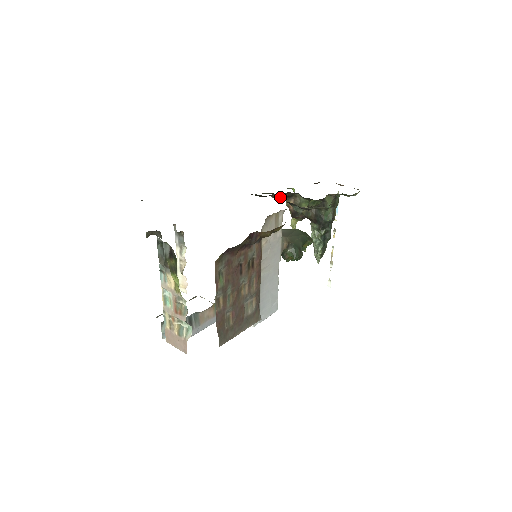
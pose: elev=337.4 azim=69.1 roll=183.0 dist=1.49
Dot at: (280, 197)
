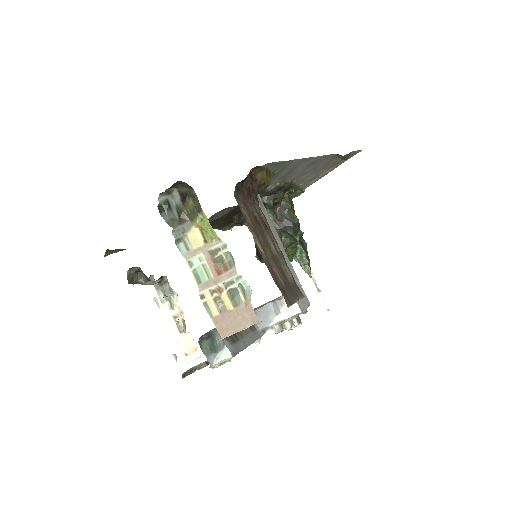
Dot at: (241, 224)
